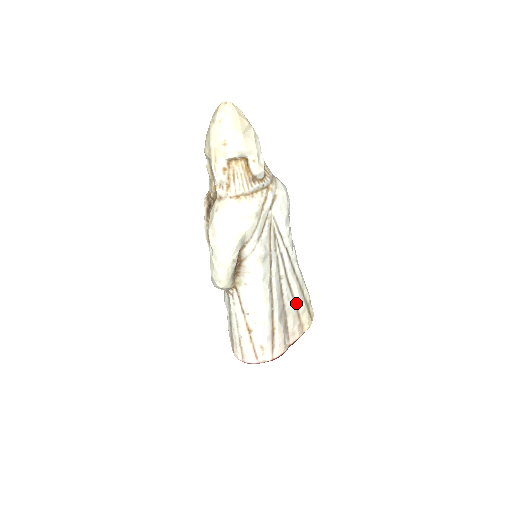
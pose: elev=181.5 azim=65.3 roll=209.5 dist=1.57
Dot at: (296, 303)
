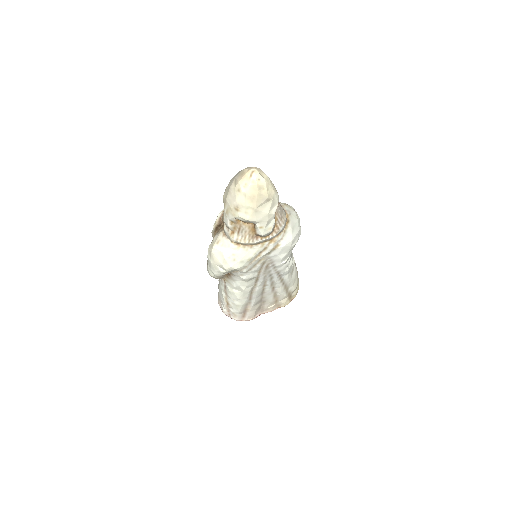
Dot at: (276, 296)
